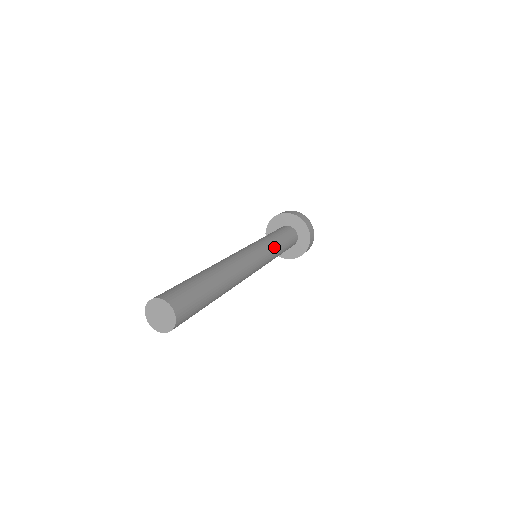
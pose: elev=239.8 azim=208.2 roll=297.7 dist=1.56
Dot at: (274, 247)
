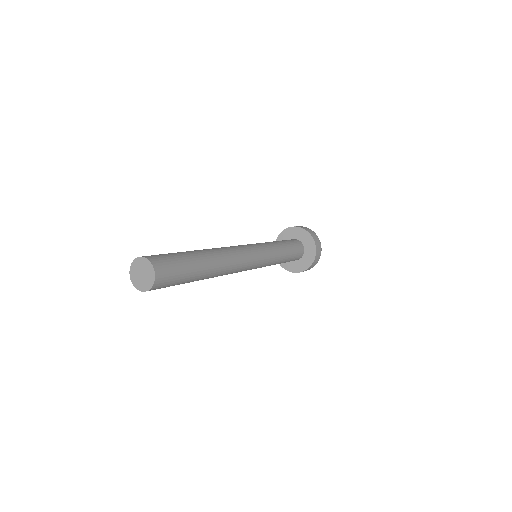
Dot at: (275, 250)
